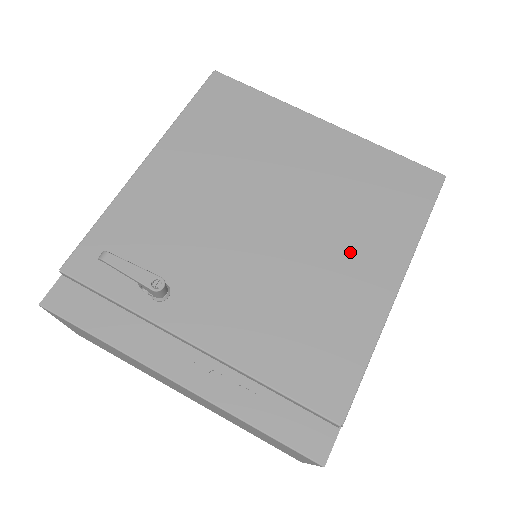
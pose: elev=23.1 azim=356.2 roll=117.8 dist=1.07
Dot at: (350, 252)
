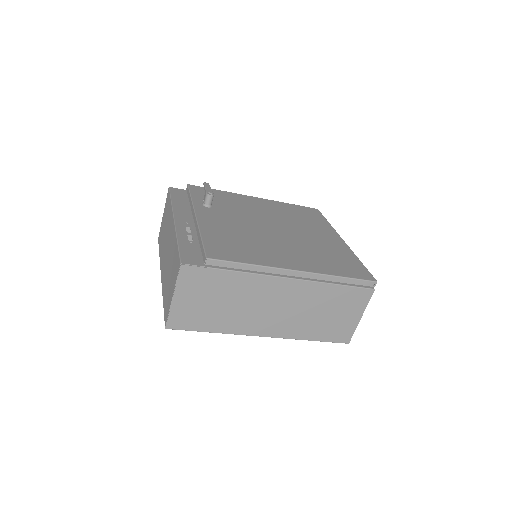
Dot at: (292, 253)
